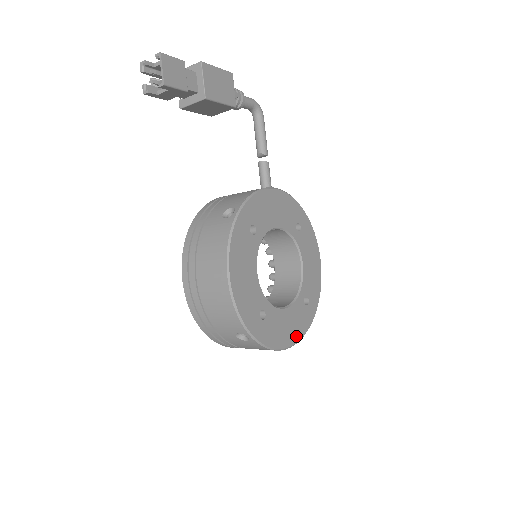
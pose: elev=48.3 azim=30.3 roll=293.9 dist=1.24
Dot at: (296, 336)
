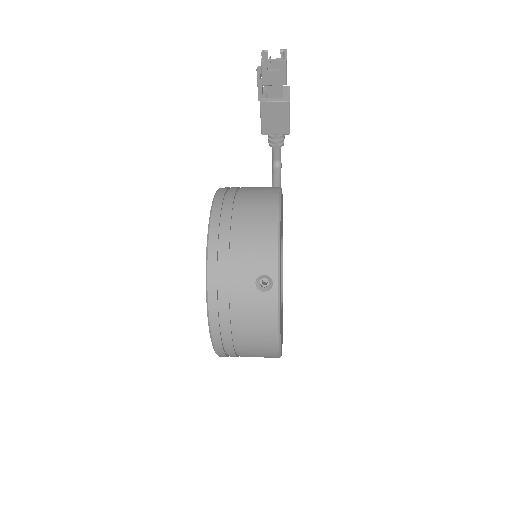
Dot at: occluded
